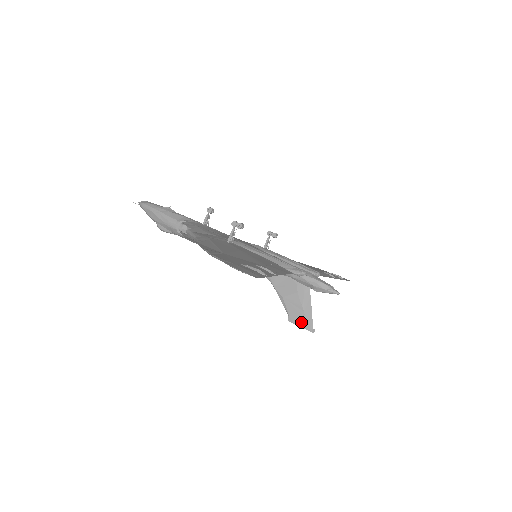
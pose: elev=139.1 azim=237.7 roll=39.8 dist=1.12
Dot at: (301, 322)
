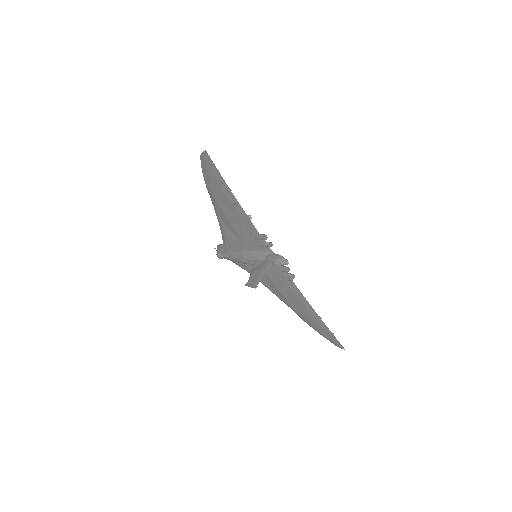
Dot at: (252, 283)
